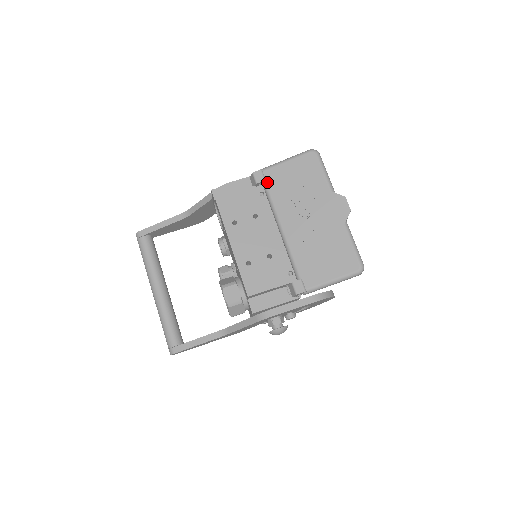
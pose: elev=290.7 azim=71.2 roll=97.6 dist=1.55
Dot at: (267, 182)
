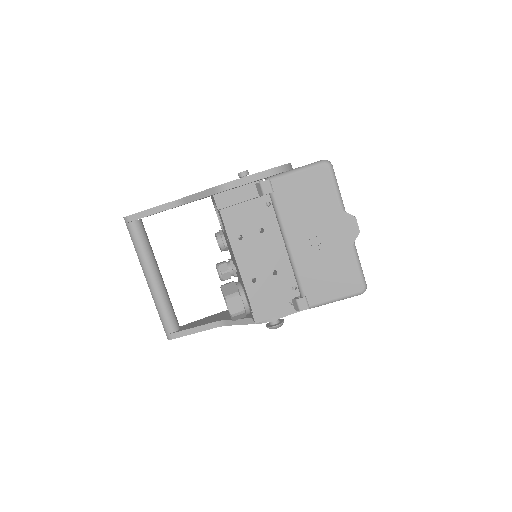
Dot at: (275, 194)
